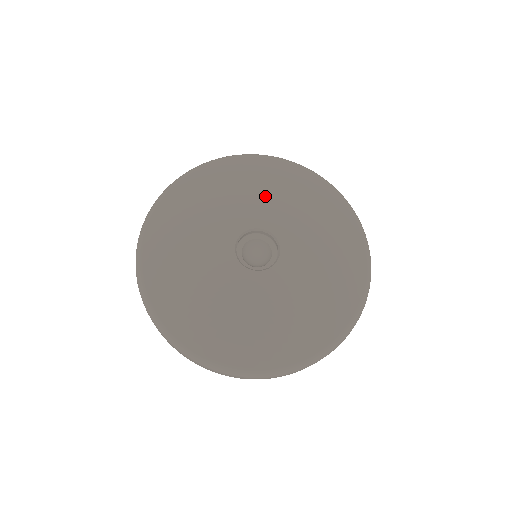
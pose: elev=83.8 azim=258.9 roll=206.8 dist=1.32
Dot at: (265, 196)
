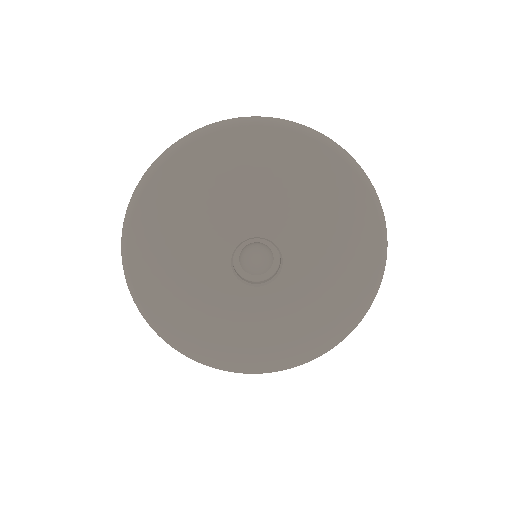
Dot at: (208, 210)
